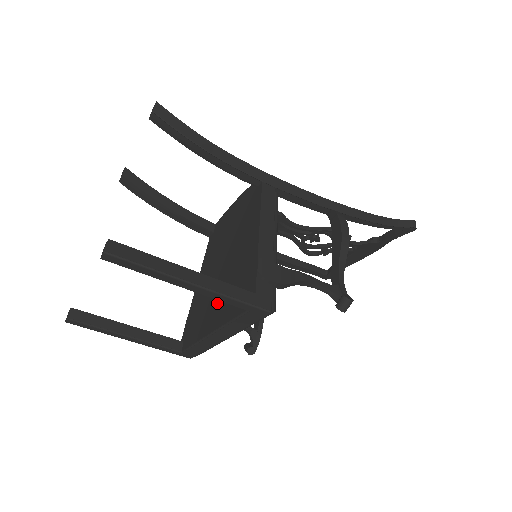
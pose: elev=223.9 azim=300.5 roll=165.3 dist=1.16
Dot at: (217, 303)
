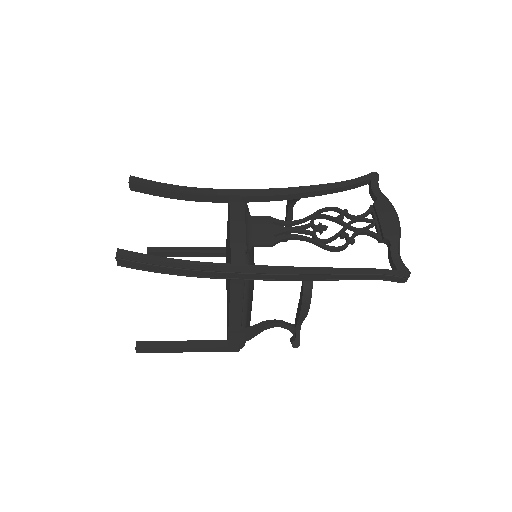
Dot at: occluded
